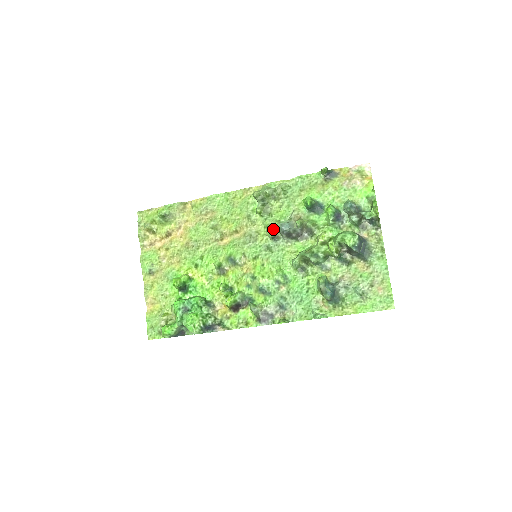
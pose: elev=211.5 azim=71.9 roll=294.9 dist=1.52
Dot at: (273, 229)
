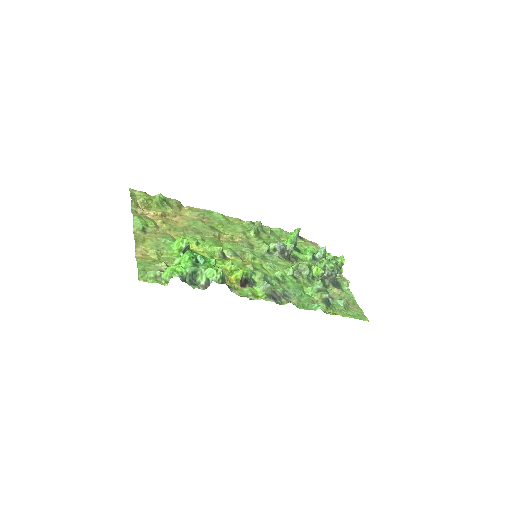
Dot at: (268, 245)
